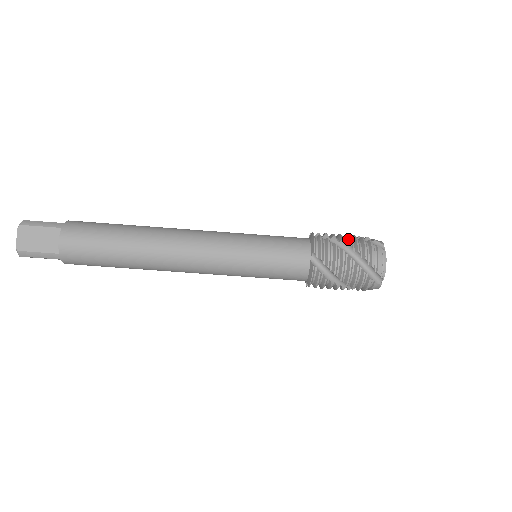
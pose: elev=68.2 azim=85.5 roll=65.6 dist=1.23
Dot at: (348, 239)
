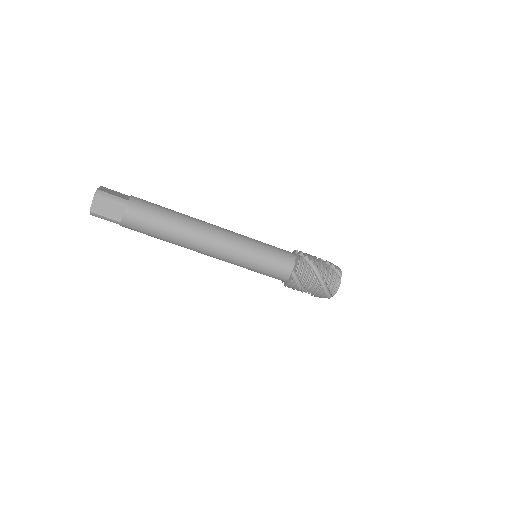
Dot at: (320, 265)
